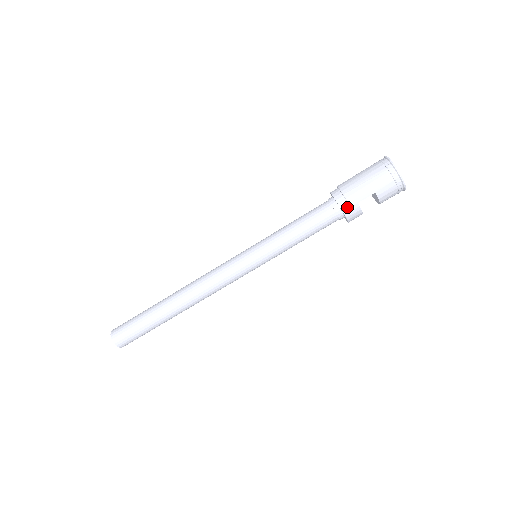
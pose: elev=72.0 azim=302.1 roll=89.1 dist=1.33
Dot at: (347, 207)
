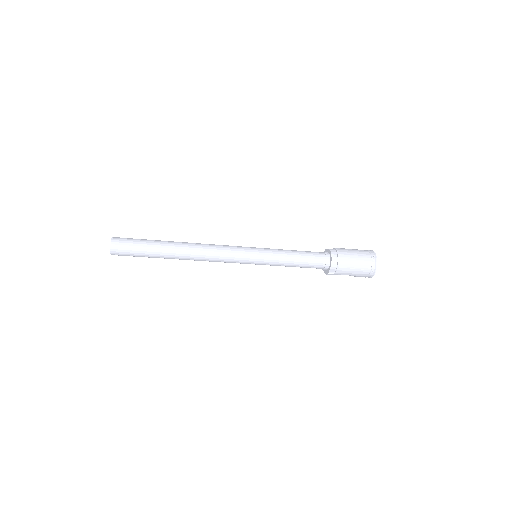
Dot at: (333, 273)
